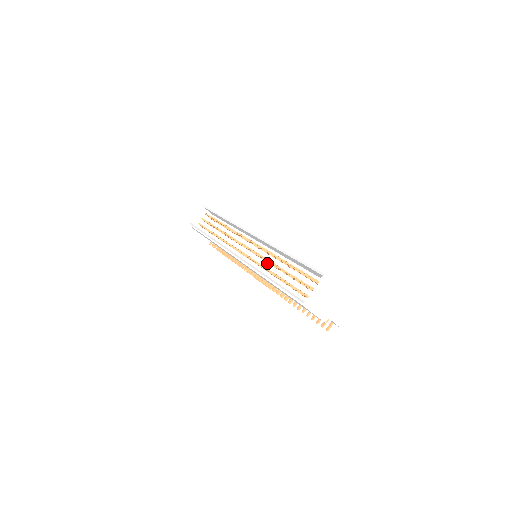
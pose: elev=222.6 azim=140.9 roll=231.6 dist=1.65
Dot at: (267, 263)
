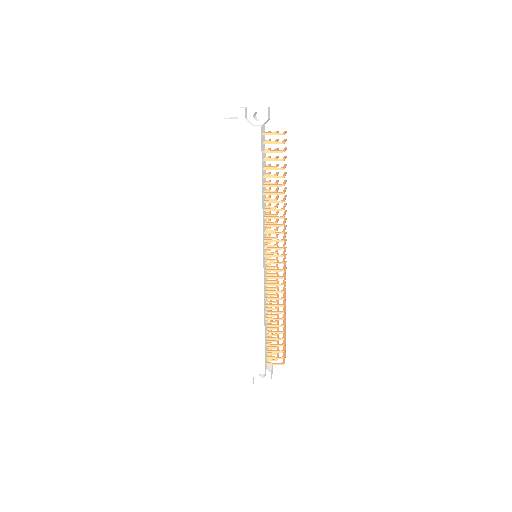
Dot at: occluded
